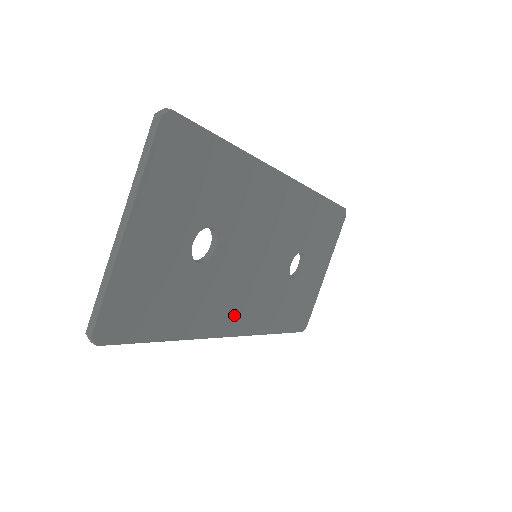
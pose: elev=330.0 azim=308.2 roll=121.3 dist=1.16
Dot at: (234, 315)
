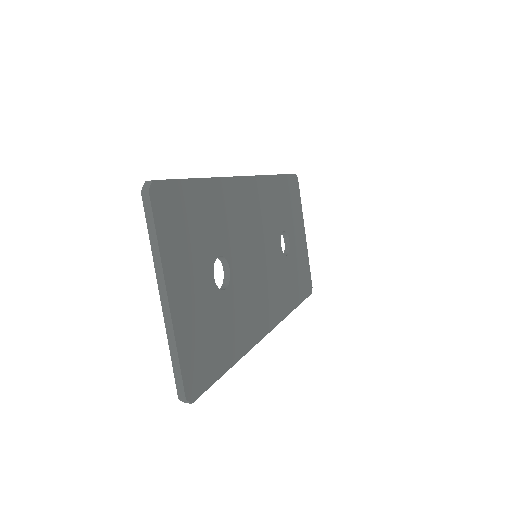
Dot at: (264, 314)
